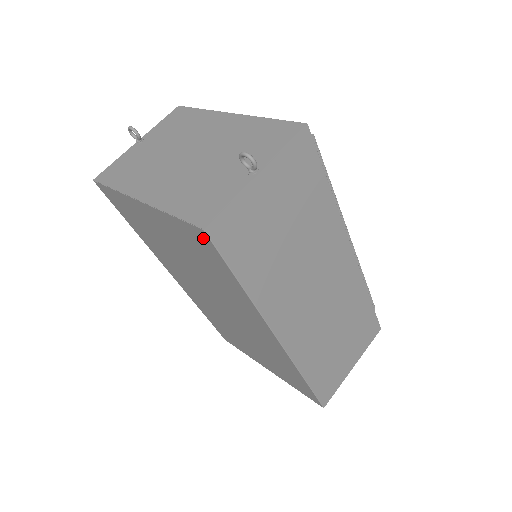
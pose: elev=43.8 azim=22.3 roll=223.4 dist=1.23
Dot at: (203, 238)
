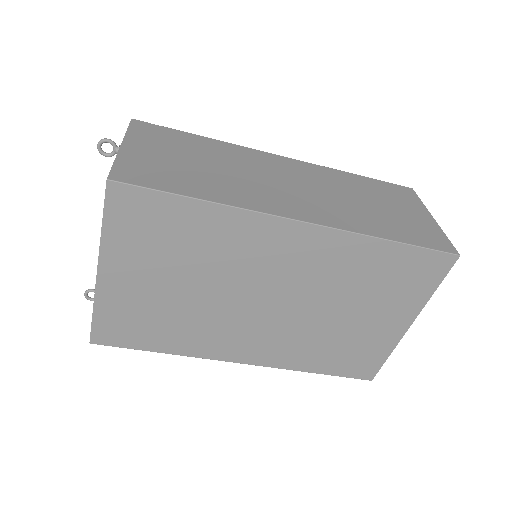
Dot at: (123, 195)
